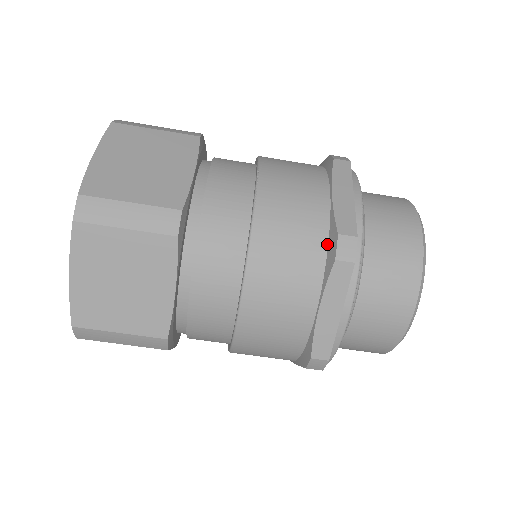
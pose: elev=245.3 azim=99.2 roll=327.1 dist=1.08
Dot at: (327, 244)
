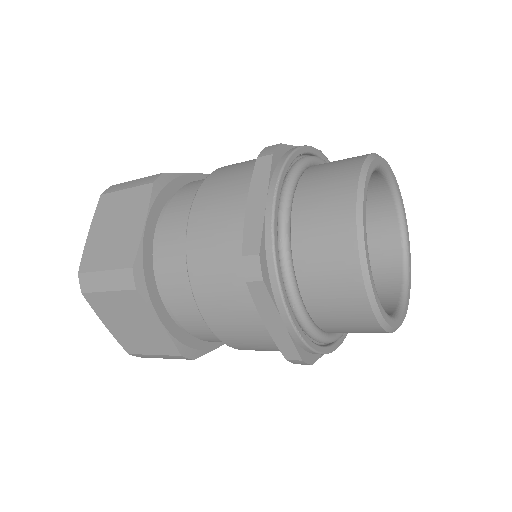
Dot at: occluded
